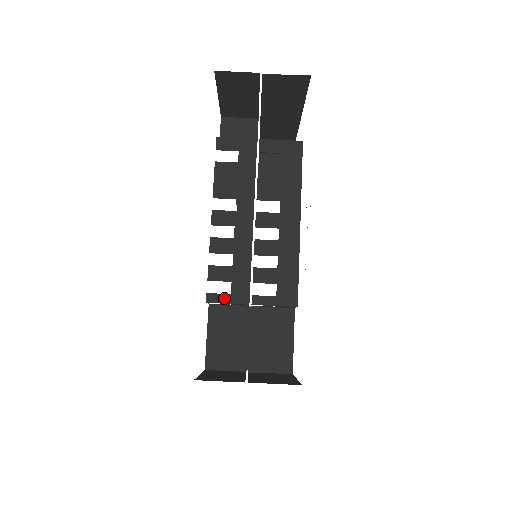
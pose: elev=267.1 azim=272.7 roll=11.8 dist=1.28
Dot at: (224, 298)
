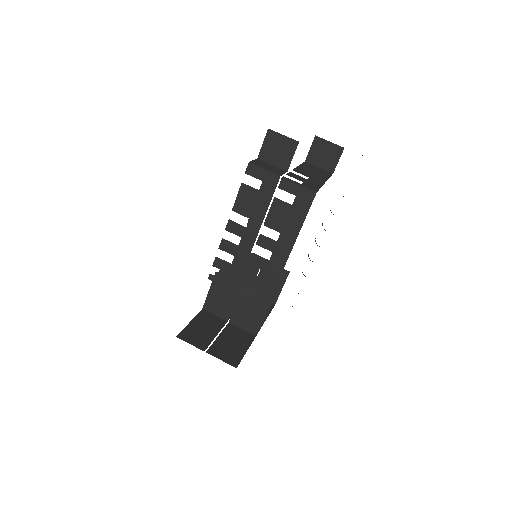
Dot at: (220, 281)
